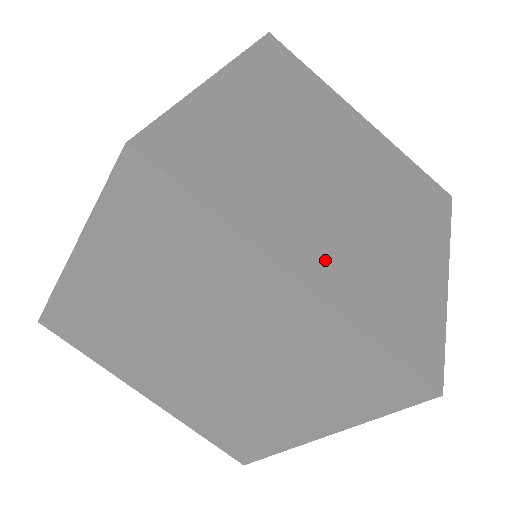
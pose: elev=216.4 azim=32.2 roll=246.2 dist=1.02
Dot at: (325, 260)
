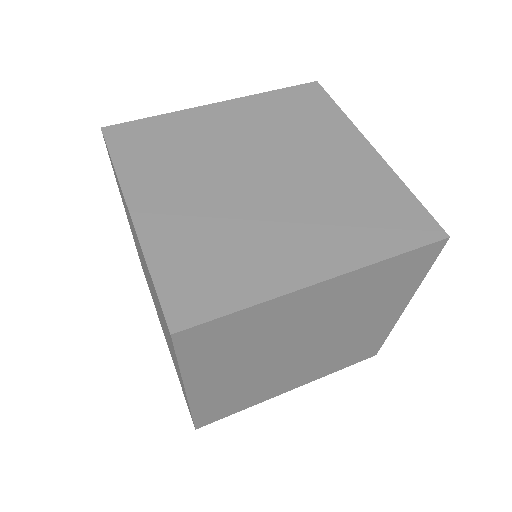
Dot at: (320, 247)
